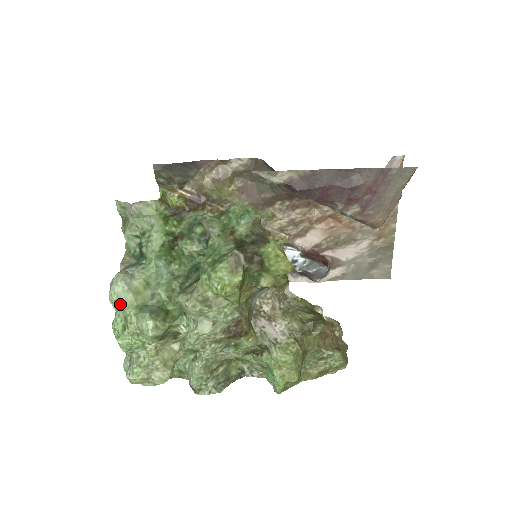
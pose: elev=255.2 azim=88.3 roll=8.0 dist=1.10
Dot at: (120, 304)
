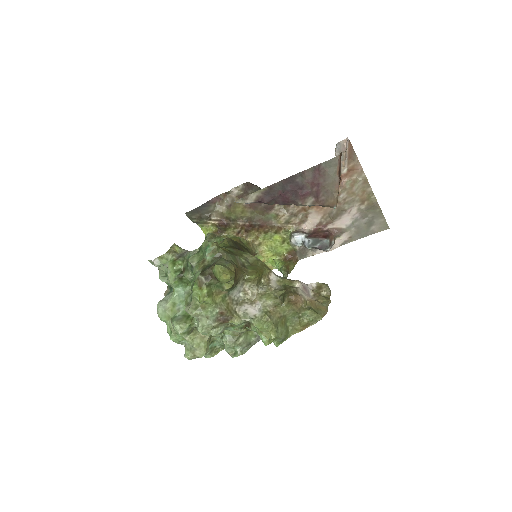
Dot at: (164, 319)
